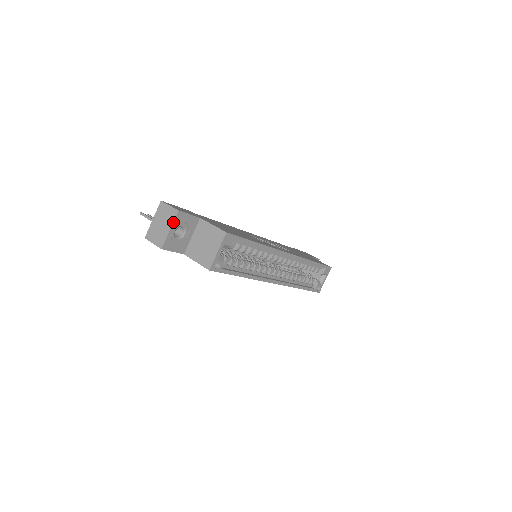
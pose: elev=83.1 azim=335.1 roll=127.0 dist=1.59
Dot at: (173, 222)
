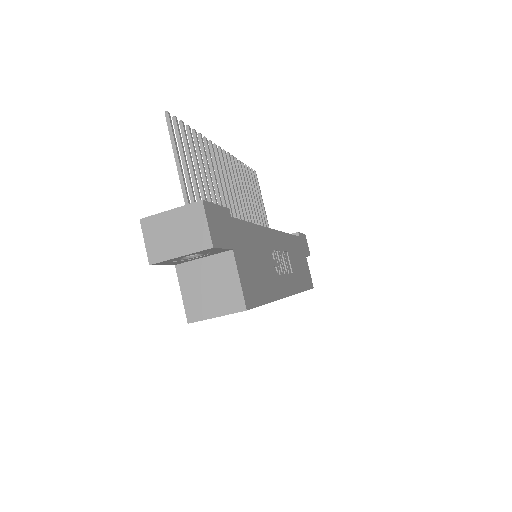
Dot at: (193, 252)
